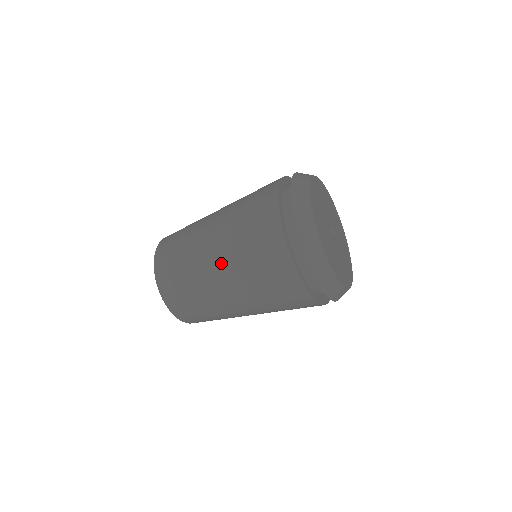
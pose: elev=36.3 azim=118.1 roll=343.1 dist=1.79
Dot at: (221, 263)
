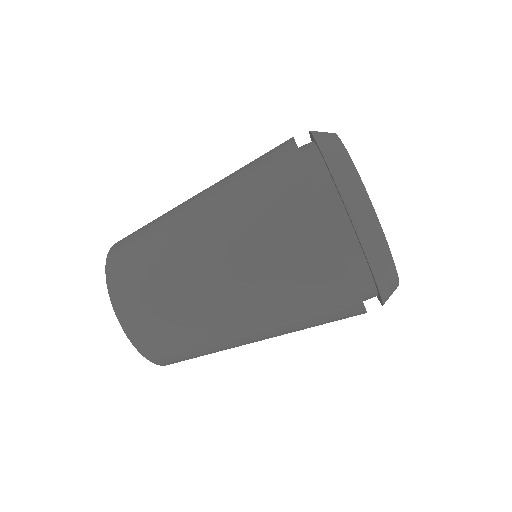
Dot at: (238, 302)
